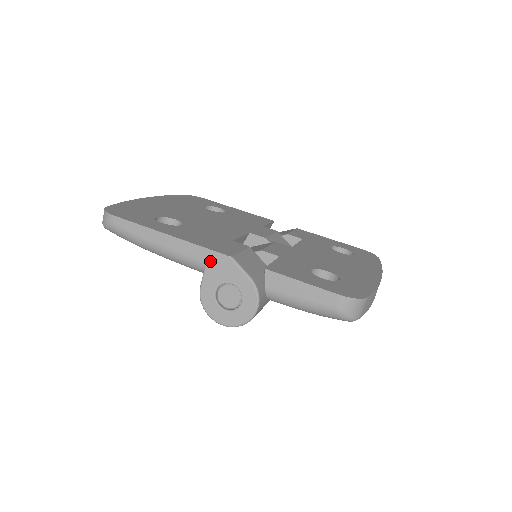
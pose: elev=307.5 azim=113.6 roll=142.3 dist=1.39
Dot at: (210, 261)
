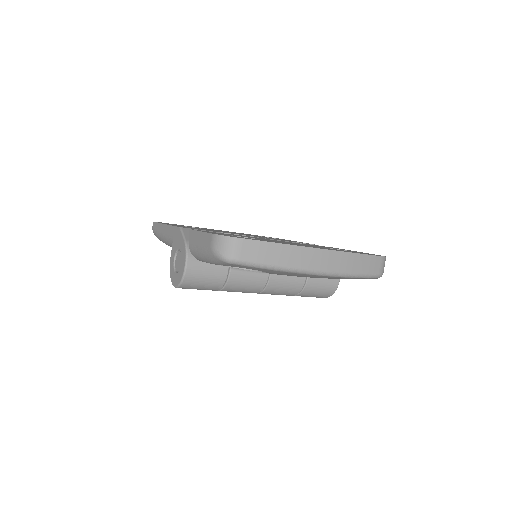
Dot at: (174, 235)
